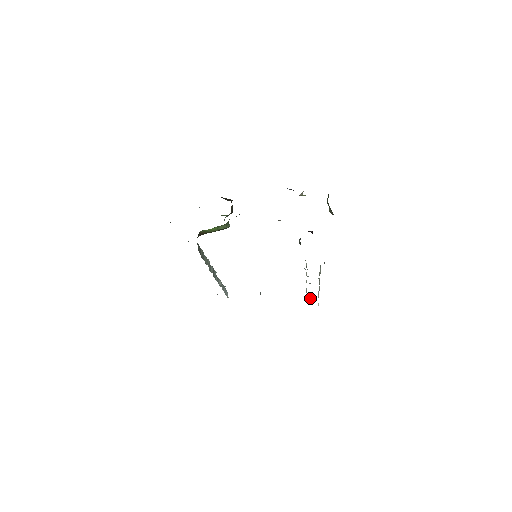
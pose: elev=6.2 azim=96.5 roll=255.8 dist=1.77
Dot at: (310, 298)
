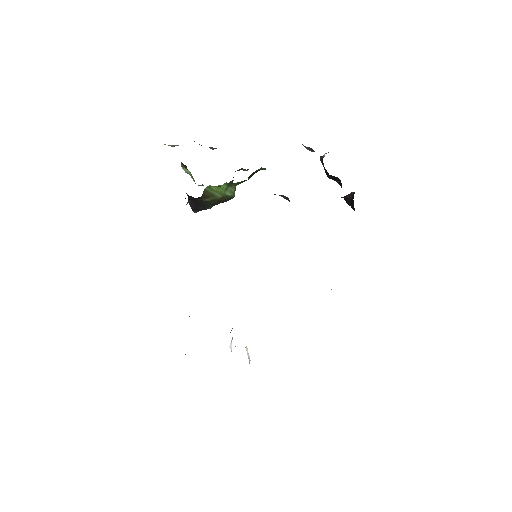
Dot at: occluded
